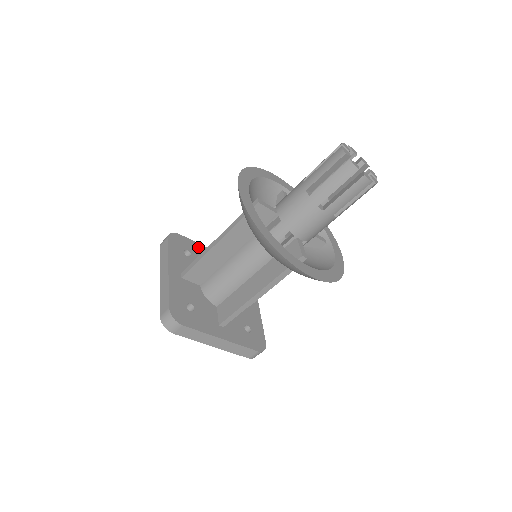
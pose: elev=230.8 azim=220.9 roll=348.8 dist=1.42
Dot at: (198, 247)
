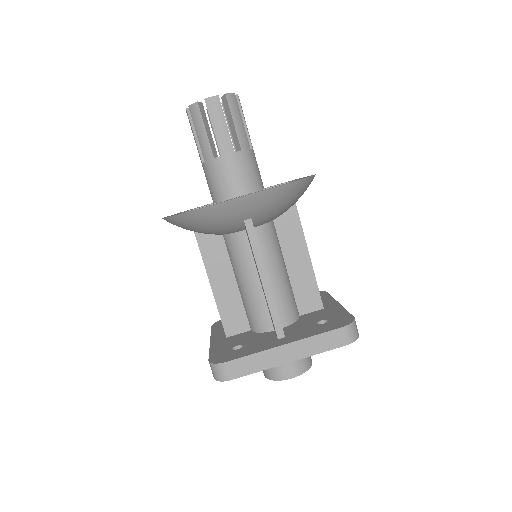
Dot at: occluded
